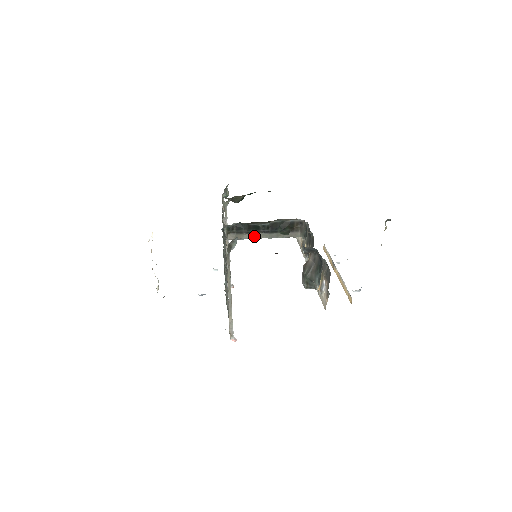
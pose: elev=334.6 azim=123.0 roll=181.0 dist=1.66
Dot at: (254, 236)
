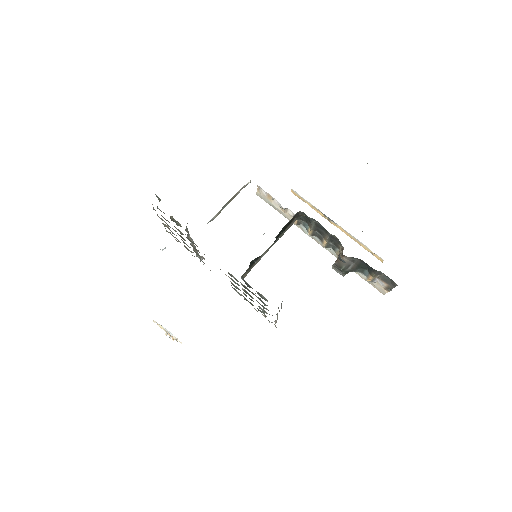
Dot at: (262, 256)
